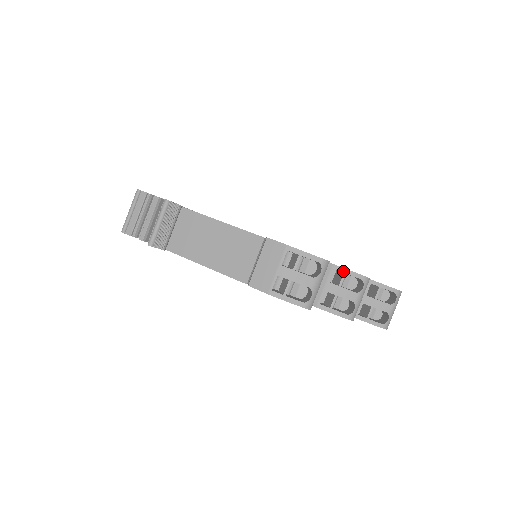
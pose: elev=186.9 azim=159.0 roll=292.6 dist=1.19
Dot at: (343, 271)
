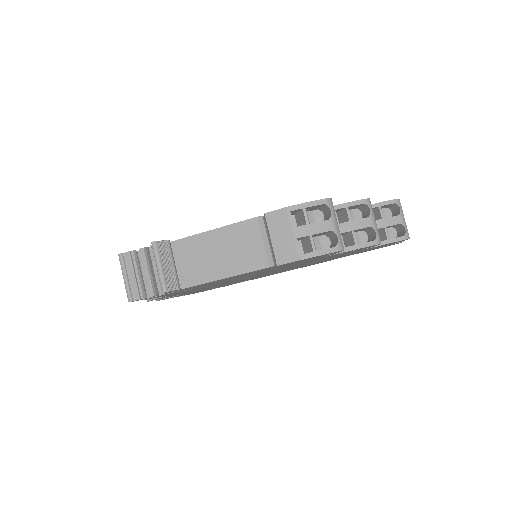
Dot at: (344, 206)
